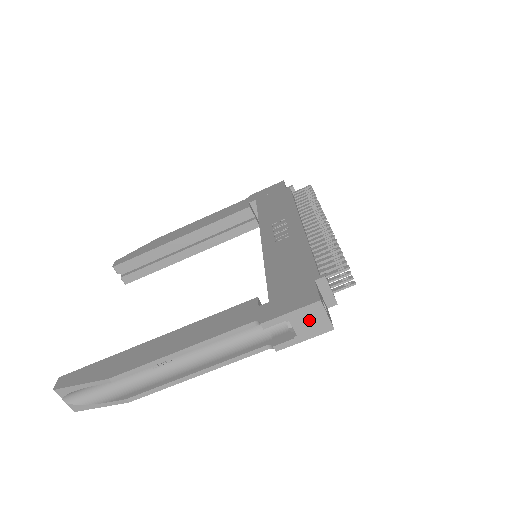
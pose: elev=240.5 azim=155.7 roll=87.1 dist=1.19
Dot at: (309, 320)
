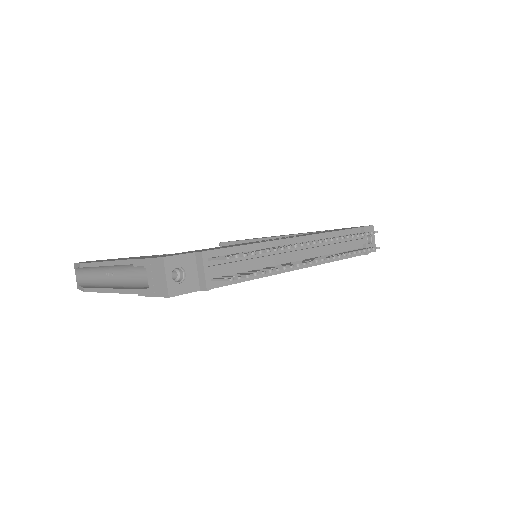
Dot at: (156, 275)
